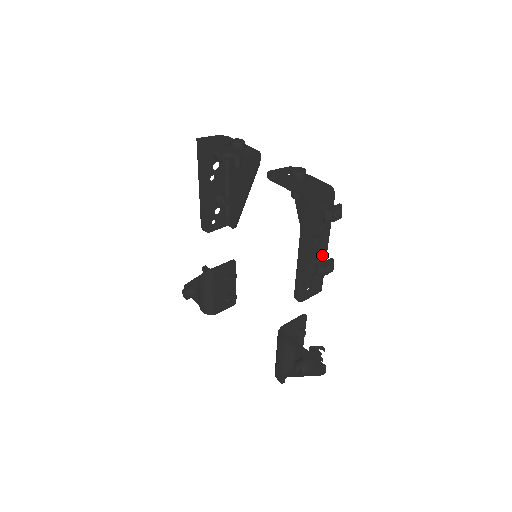
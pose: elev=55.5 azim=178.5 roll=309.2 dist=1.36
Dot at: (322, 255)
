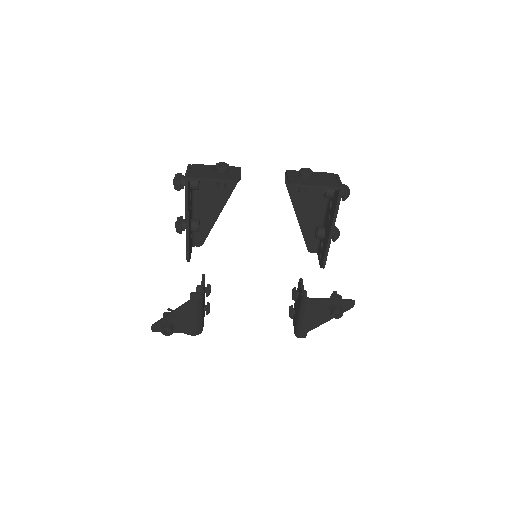
Dot at: occluded
